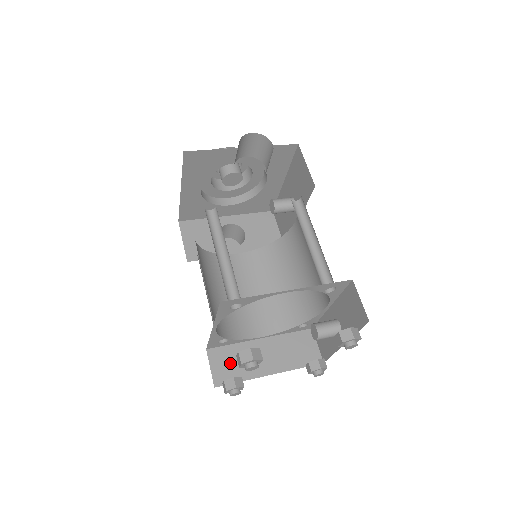
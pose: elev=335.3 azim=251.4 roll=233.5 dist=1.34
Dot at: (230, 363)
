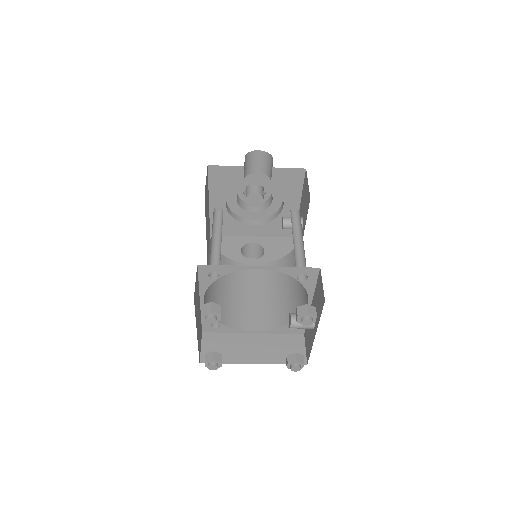
Dot at: (219, 347)
